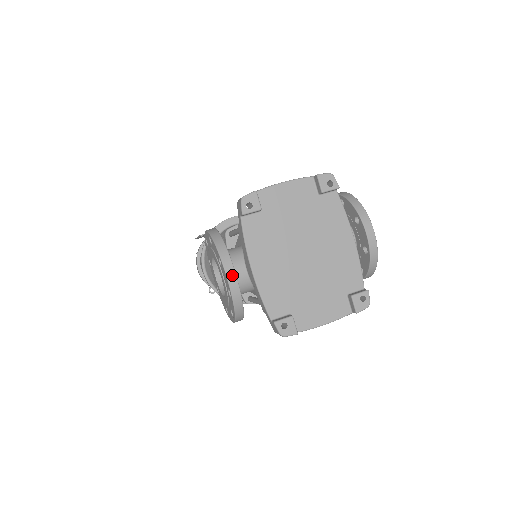
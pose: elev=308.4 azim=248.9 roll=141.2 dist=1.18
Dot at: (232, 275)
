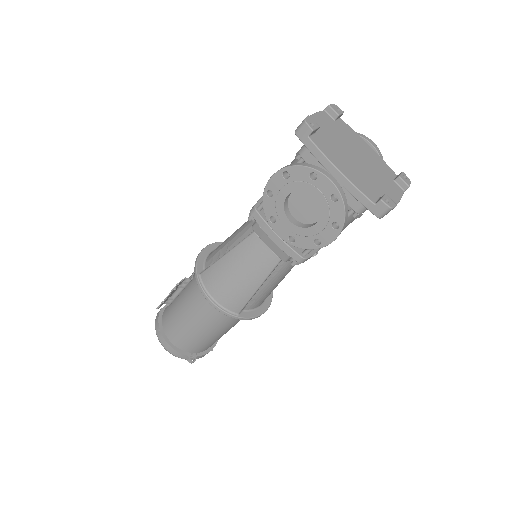
Dot at: (332, 178)
